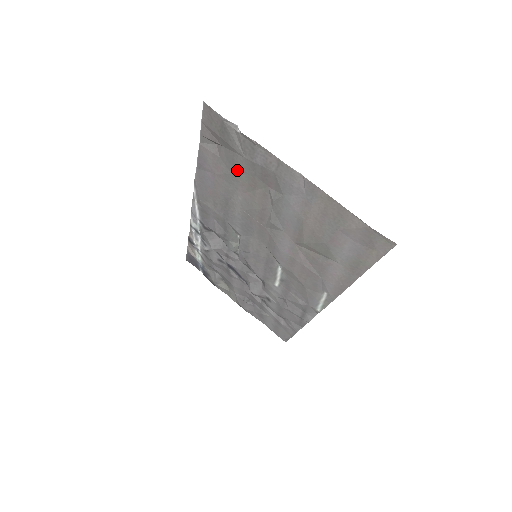
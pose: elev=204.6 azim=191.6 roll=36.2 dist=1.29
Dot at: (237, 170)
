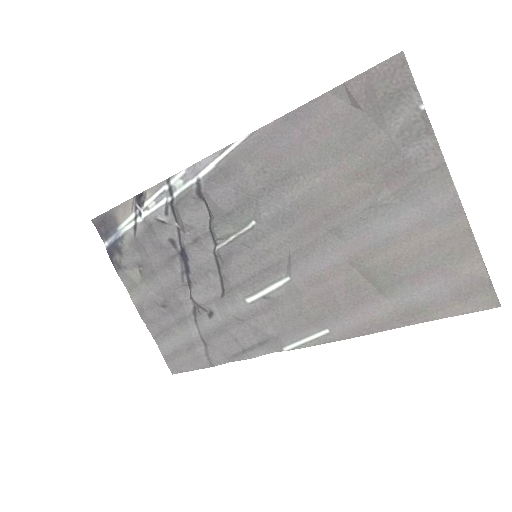
Dot at: (357, 148)
